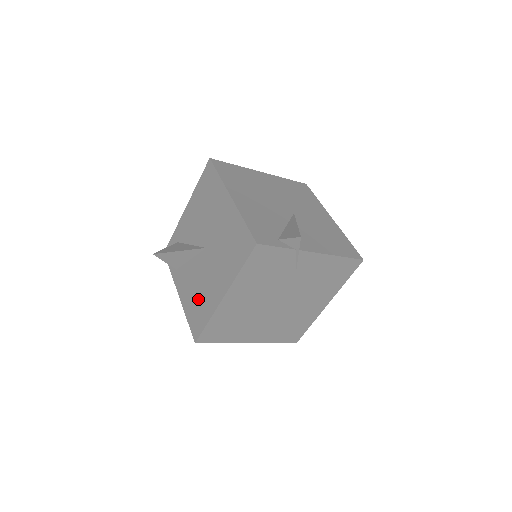
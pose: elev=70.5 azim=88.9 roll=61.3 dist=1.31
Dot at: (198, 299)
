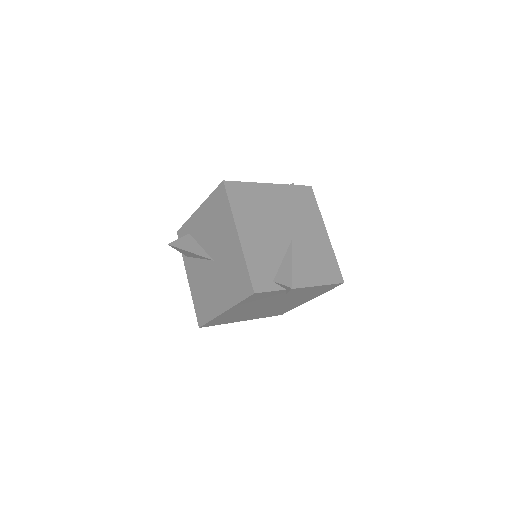
Dot at: (204, 297)
